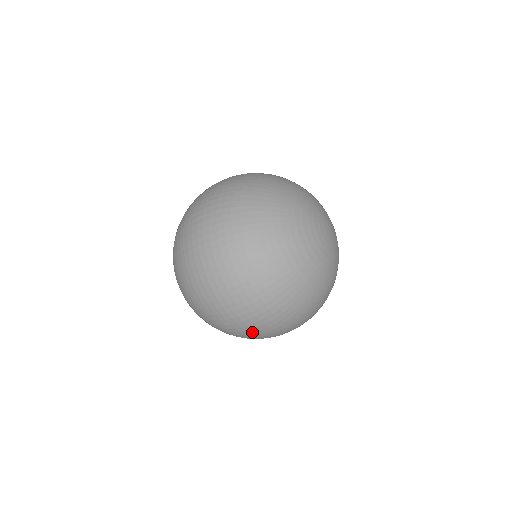
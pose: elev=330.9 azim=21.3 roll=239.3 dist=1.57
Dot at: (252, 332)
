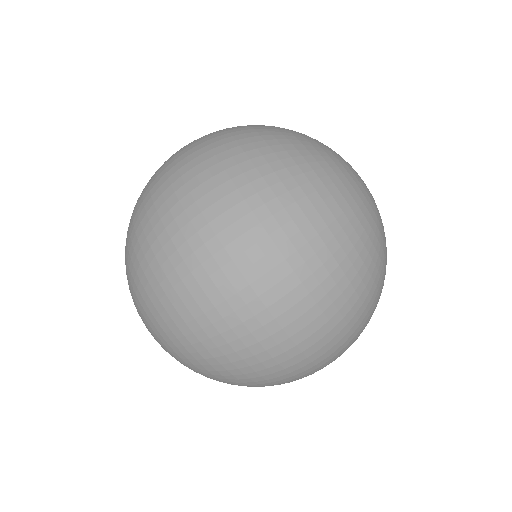
Dot at: occluded
